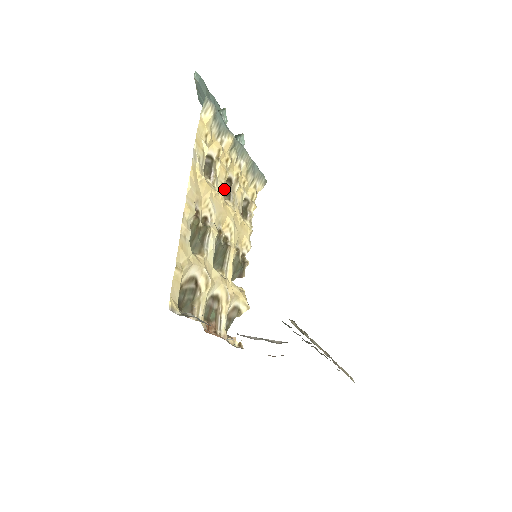
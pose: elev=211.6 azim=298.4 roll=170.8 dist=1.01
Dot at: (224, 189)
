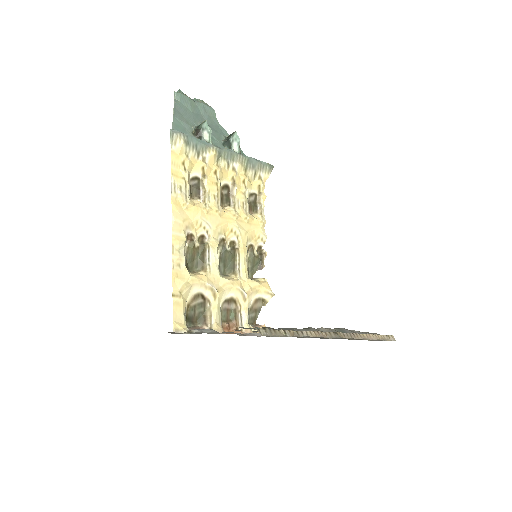
Dot at: (219, 200)
